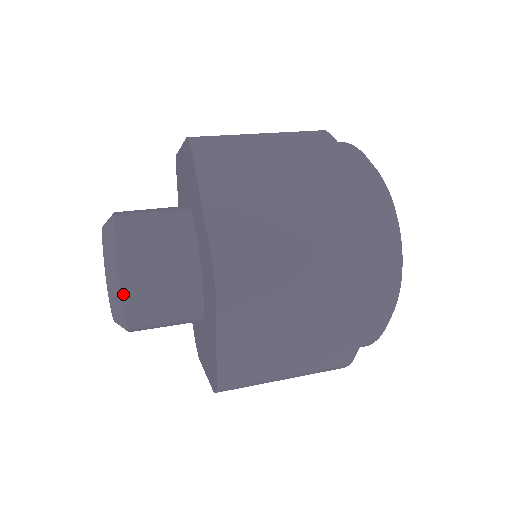
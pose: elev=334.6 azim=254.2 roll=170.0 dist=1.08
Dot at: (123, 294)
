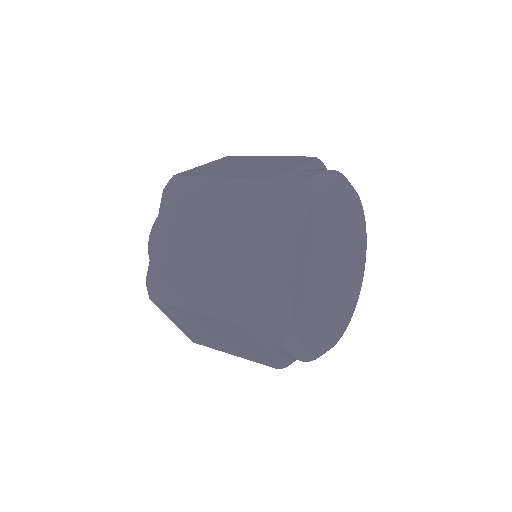
Dot at: occluded
